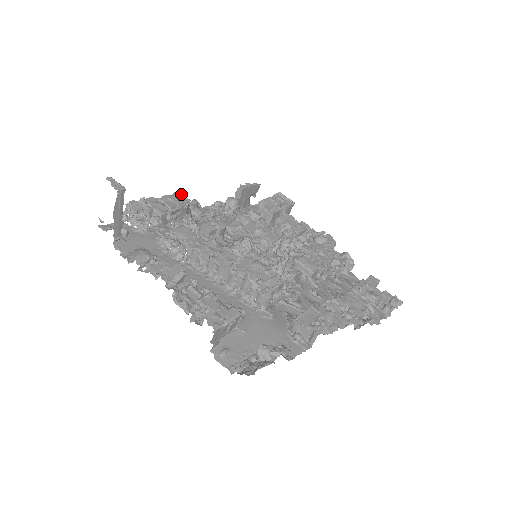
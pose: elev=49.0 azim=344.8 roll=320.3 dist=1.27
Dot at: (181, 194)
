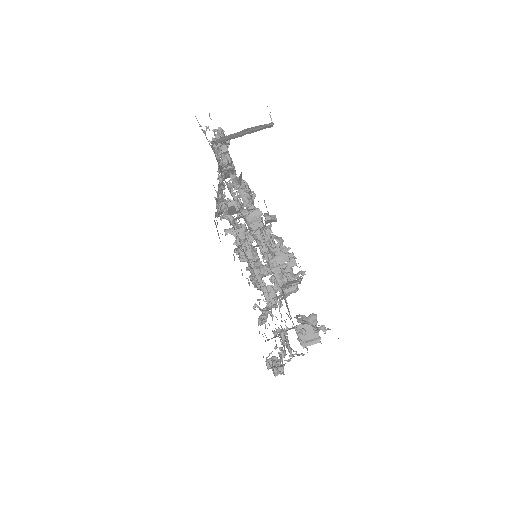
Dot at: occluded
